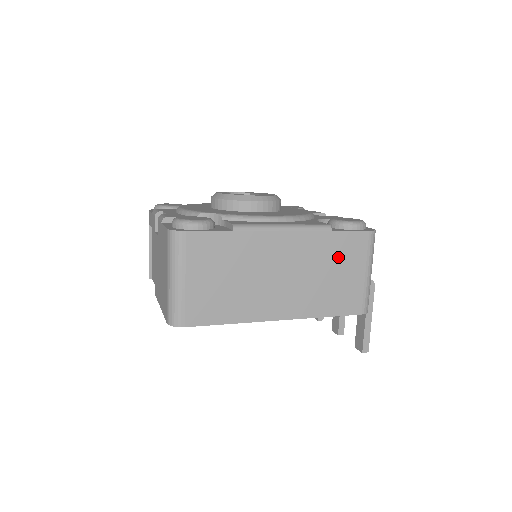
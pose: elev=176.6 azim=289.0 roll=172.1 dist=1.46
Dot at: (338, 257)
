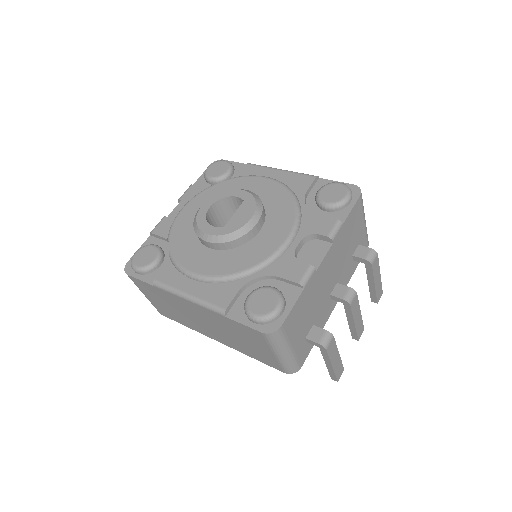
Dot at: (241, 333)
